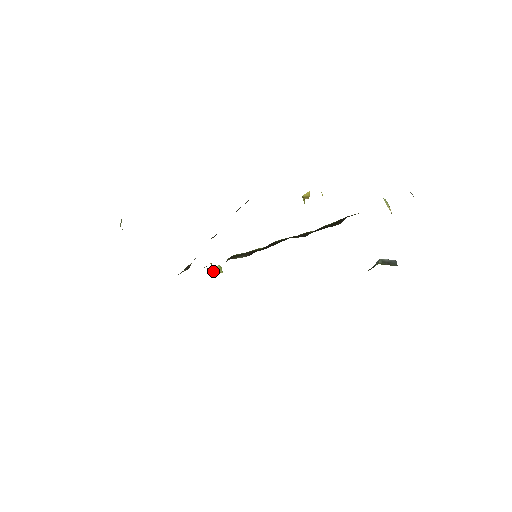
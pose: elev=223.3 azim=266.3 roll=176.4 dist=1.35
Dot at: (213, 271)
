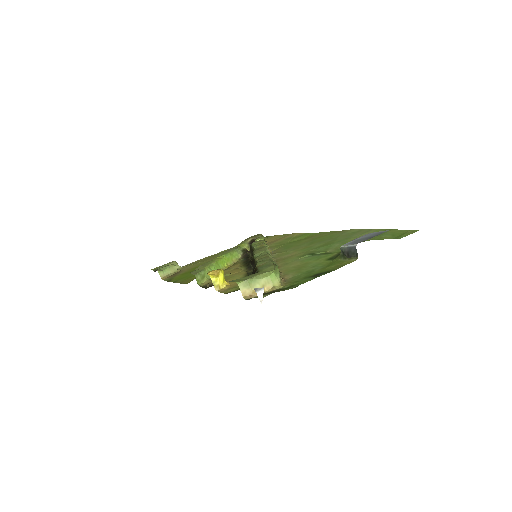
Dot at: occluded
